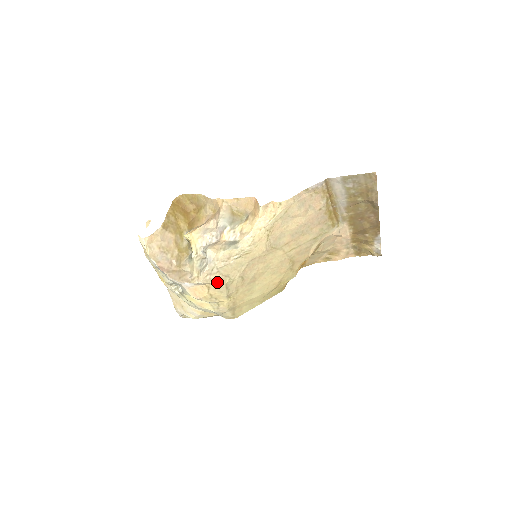
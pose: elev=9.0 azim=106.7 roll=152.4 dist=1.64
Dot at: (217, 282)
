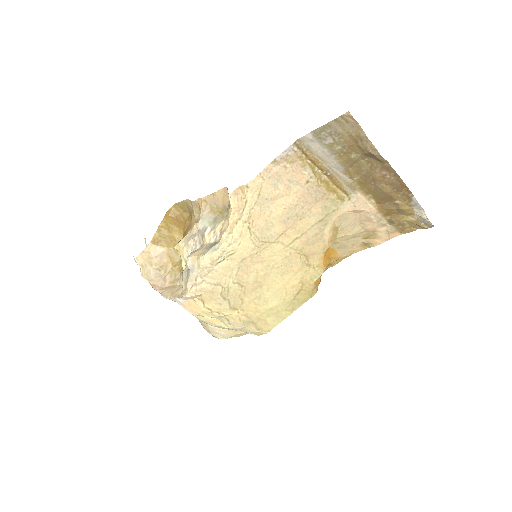
Dot at: (208, 293)
